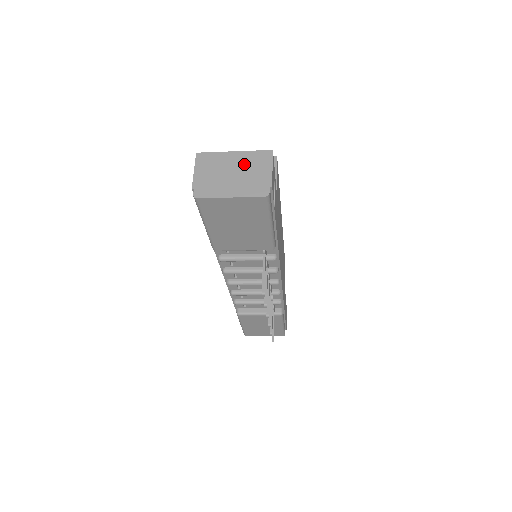
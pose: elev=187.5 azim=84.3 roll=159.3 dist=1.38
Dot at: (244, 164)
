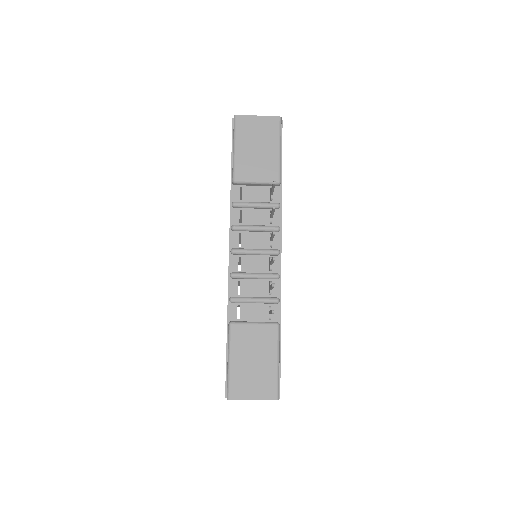
Dot at: occluded
